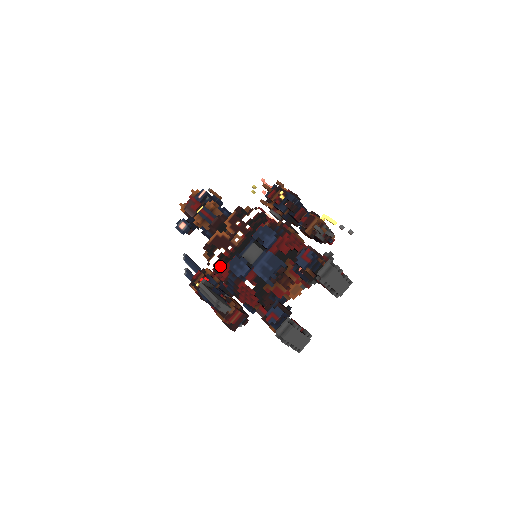
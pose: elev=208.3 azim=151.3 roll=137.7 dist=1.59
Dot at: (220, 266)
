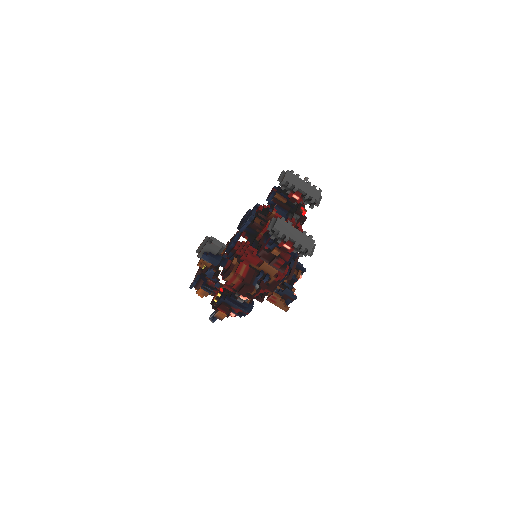
Dot at: occluded
